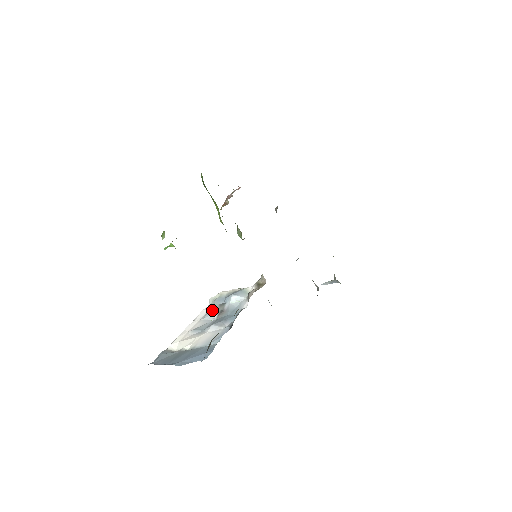
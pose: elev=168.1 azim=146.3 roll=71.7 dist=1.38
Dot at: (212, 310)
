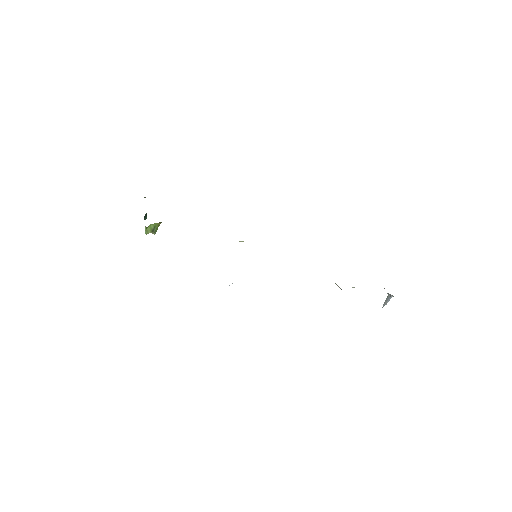
Dot at: occluded
